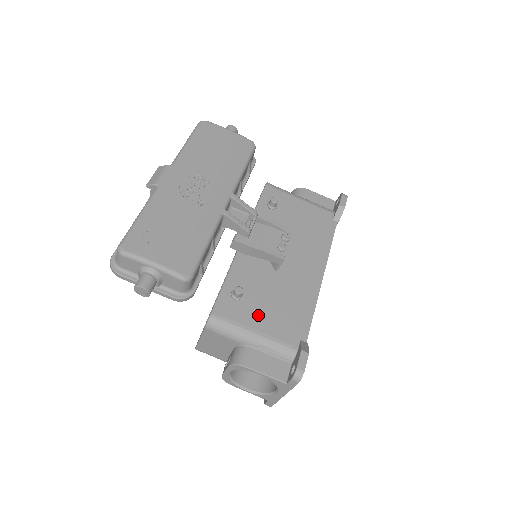
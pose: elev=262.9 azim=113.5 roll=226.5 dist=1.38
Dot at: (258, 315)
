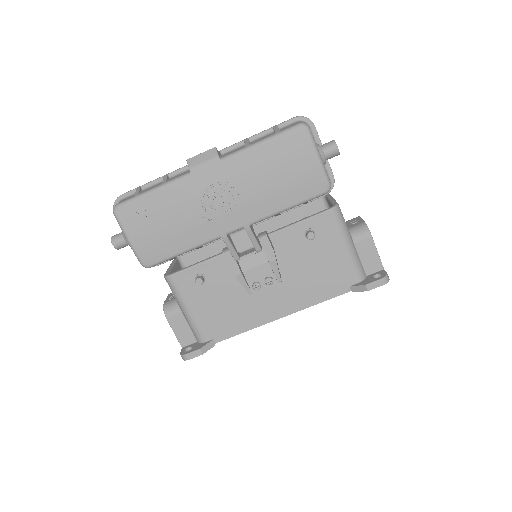
Dot at: (202, 302)
